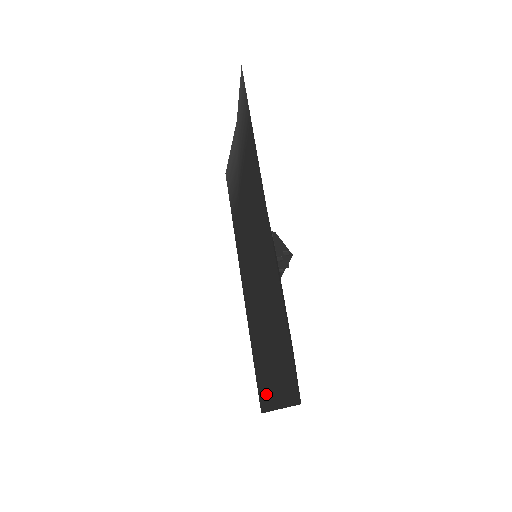
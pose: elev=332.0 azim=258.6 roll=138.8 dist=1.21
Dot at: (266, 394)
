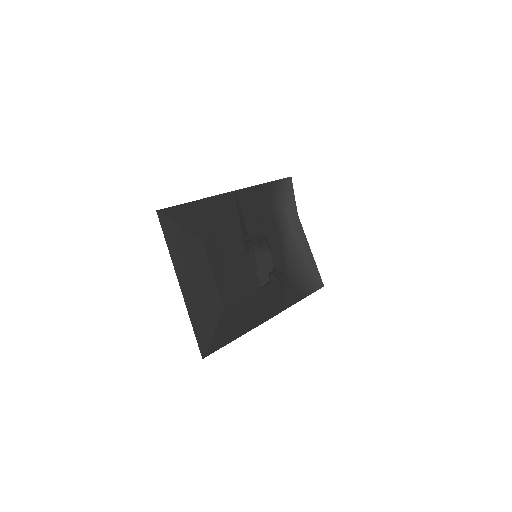
Dot at: (199, 314)
